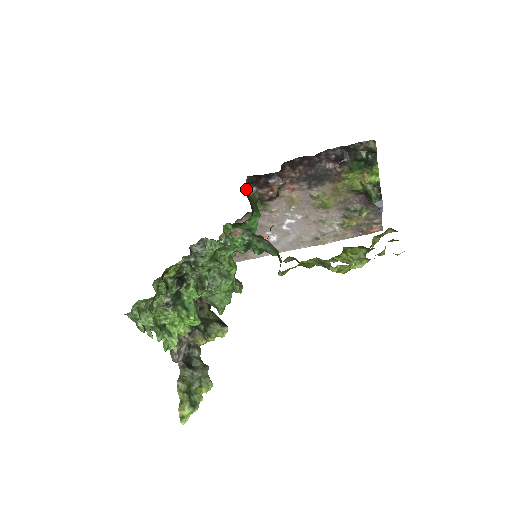
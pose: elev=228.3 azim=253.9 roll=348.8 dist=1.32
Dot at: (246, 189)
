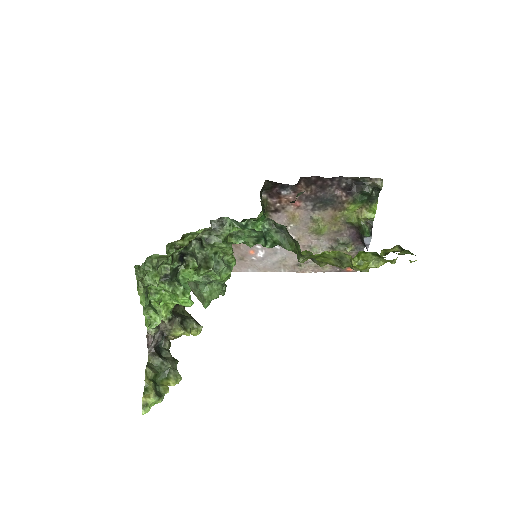
Dot at: (261, 192)
